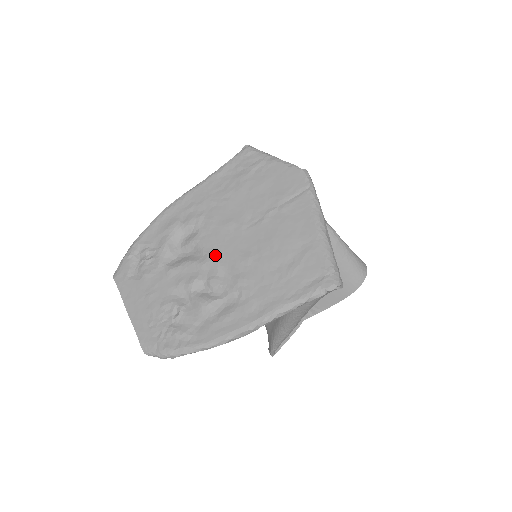
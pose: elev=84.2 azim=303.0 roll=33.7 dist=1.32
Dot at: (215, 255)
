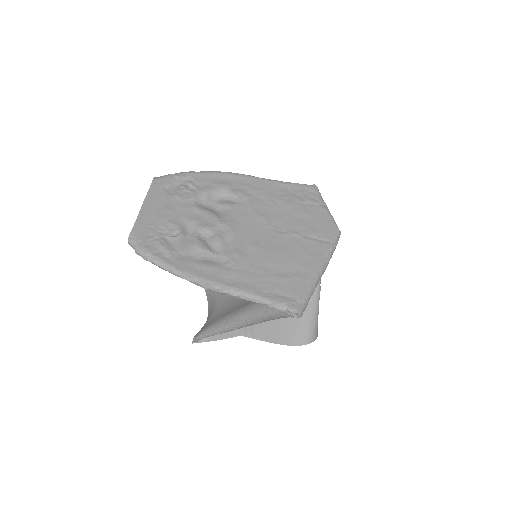
Dot at: (235, 225)
